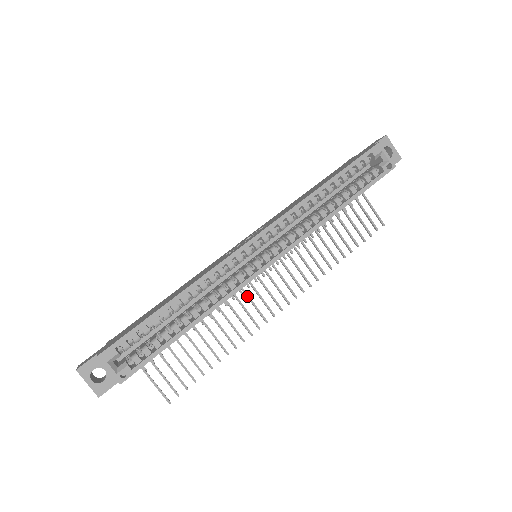
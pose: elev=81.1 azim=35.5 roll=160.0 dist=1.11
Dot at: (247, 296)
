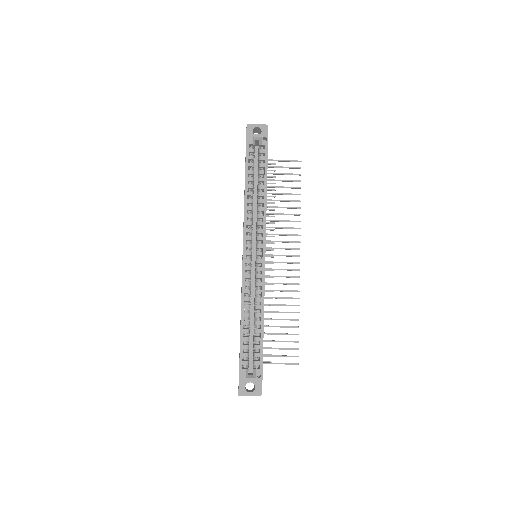
Dot at: occluded
